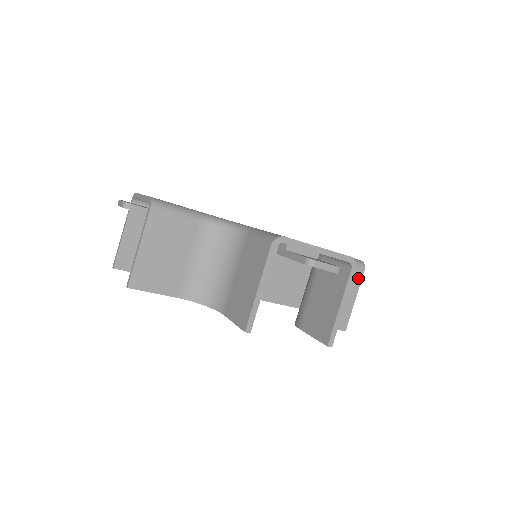
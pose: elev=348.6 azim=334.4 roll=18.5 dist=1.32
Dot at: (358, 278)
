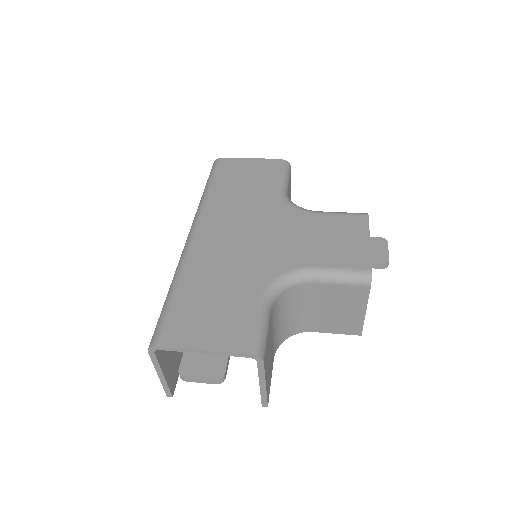
Dot at: occluded
